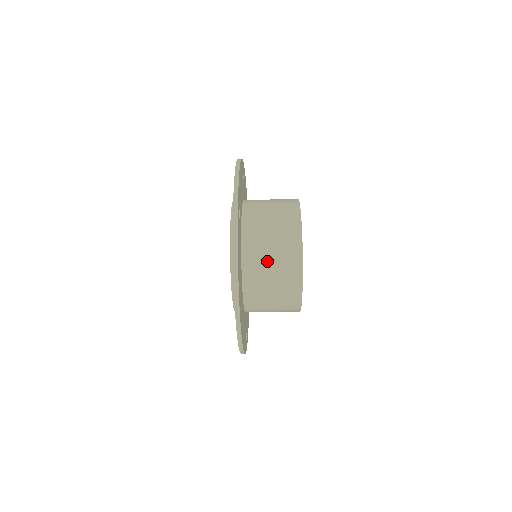
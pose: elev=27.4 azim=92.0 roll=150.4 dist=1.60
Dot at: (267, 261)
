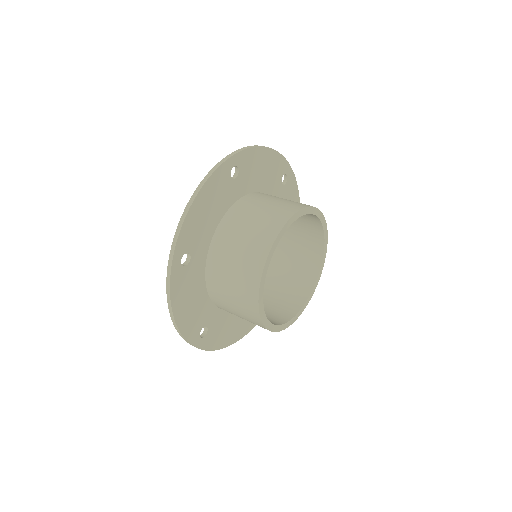
Dot at: occluded
